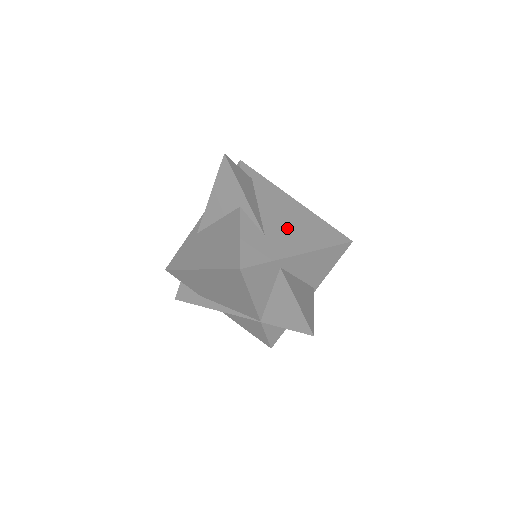
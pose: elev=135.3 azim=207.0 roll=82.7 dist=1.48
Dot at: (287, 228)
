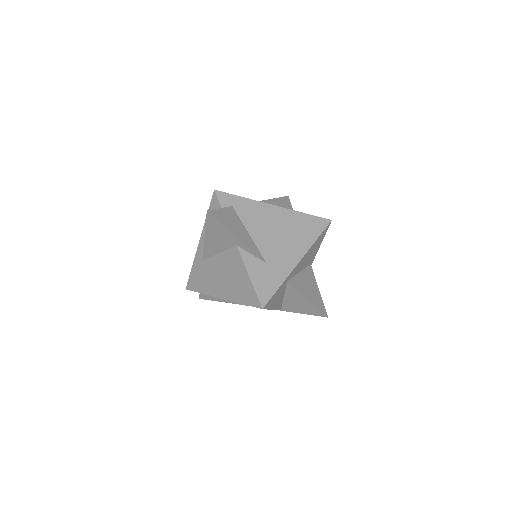
Dot at: (279, 243)
